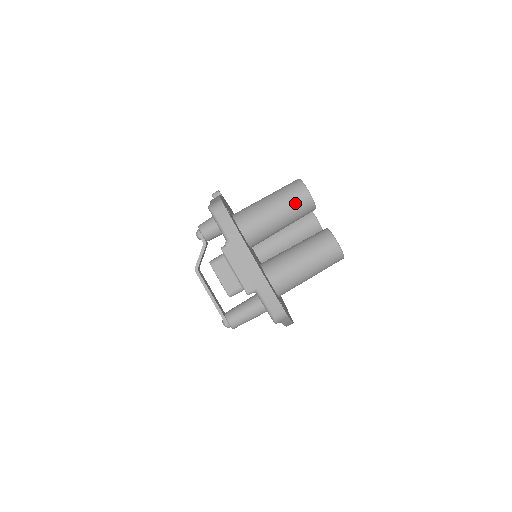
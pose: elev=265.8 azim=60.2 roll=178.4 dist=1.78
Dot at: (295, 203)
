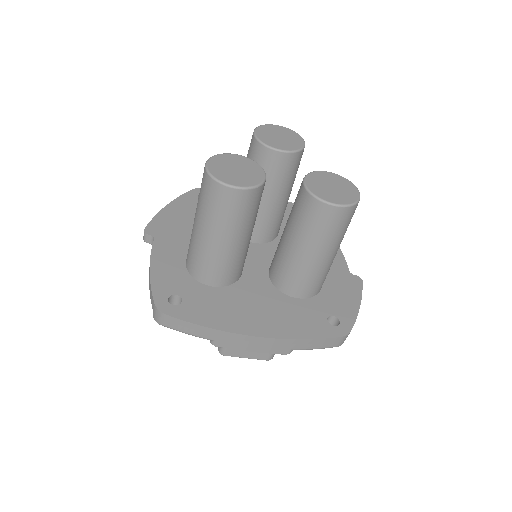
Dot at: (234, 214)
